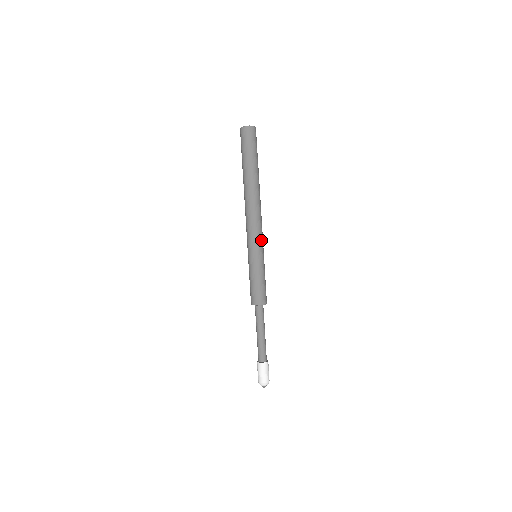
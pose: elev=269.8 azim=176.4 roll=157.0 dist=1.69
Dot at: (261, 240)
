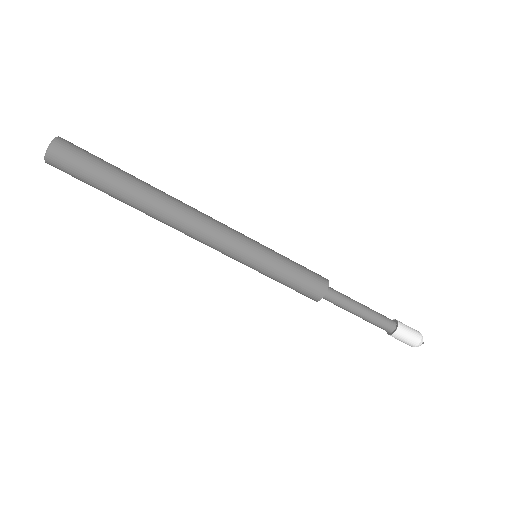
Dot at: (232, 252)
